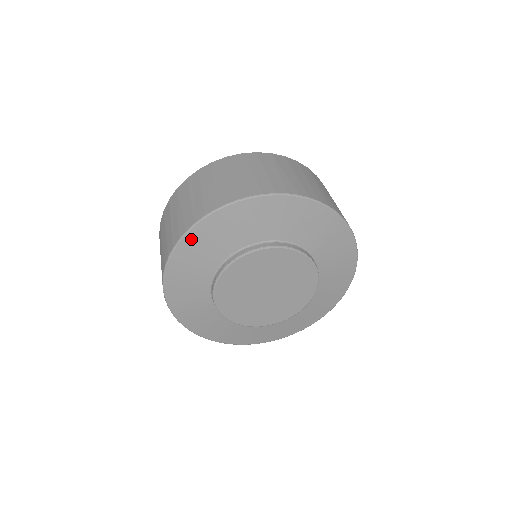
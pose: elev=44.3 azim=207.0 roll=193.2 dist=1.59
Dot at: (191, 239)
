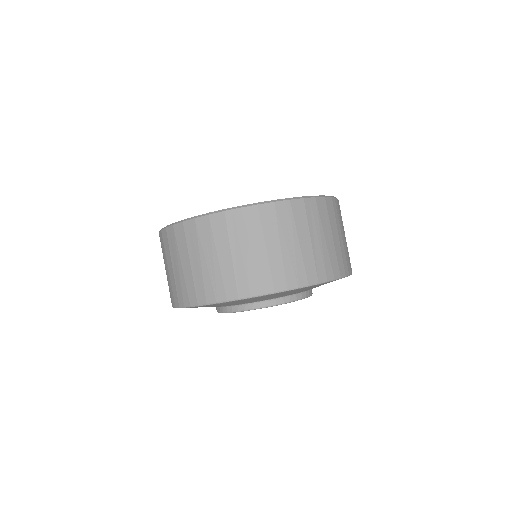
Dot at: occluded
